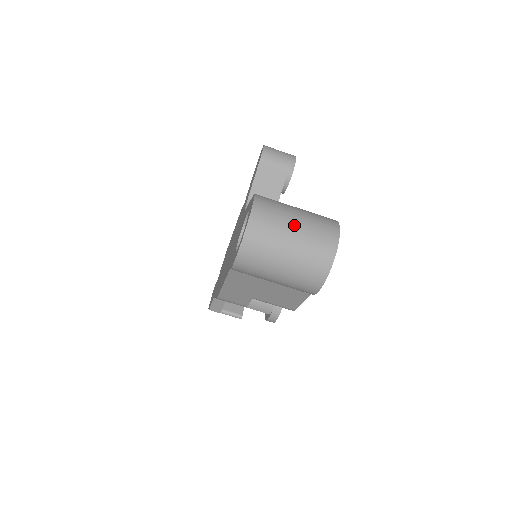
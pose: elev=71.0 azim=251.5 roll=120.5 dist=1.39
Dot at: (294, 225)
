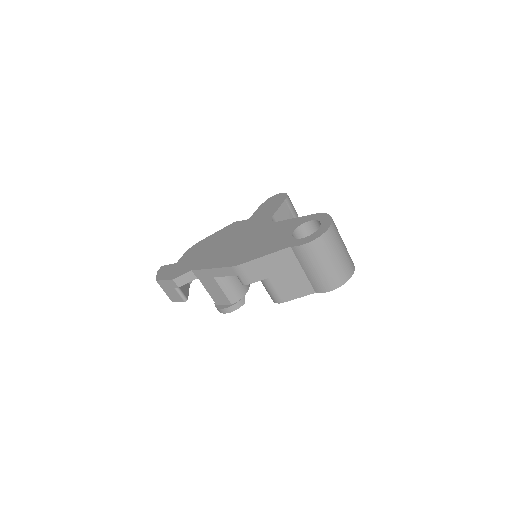
Dot at: occluded
